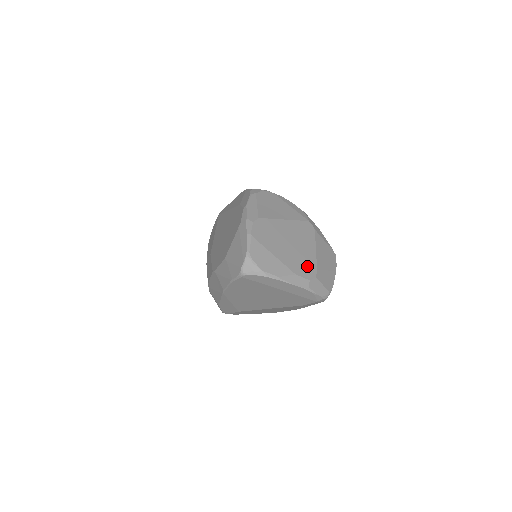
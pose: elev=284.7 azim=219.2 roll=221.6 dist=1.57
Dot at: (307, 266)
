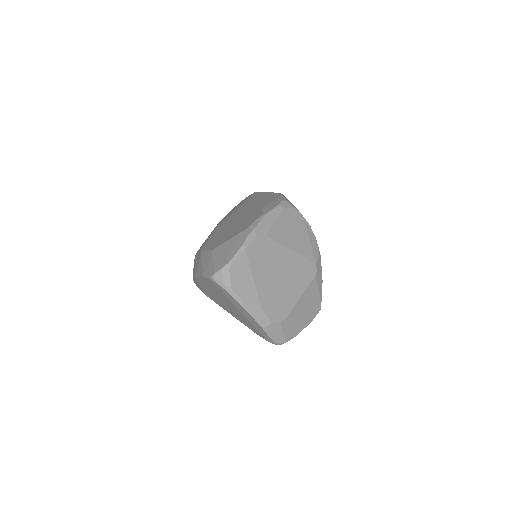
Dot at: (280, 307)
